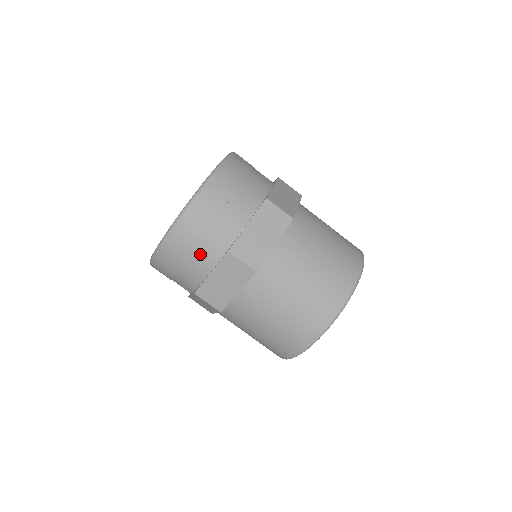
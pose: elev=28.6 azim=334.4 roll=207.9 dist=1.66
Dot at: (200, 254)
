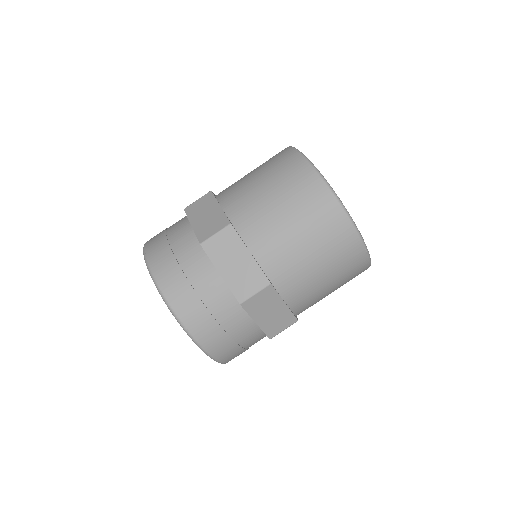
Dot at: (197, 278)
